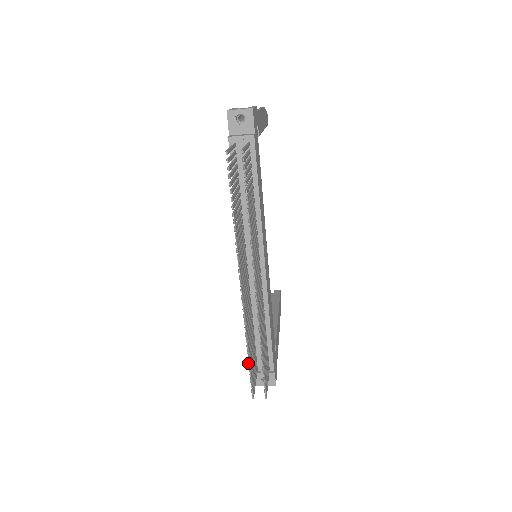
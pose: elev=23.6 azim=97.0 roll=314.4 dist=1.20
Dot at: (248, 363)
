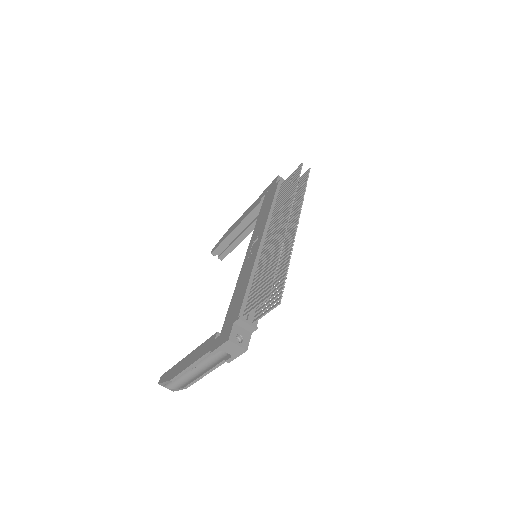
Dot at: (277, 266)
